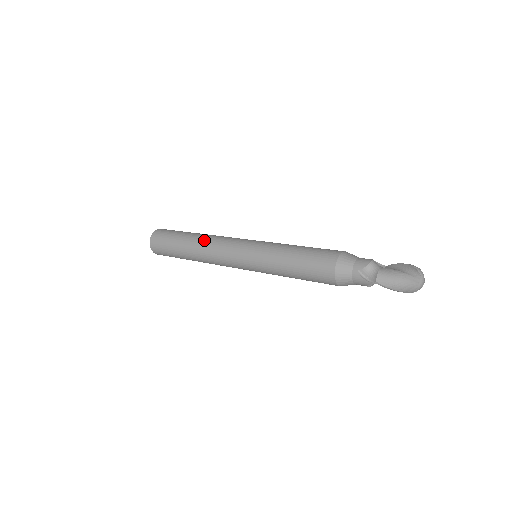
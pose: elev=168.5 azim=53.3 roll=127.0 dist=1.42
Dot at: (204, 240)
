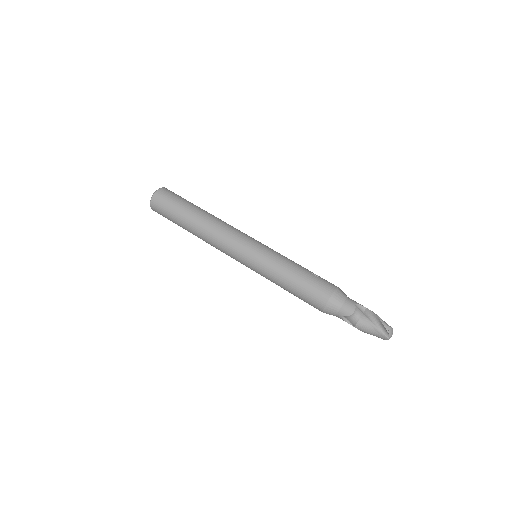
Dot at: (206, 231)
